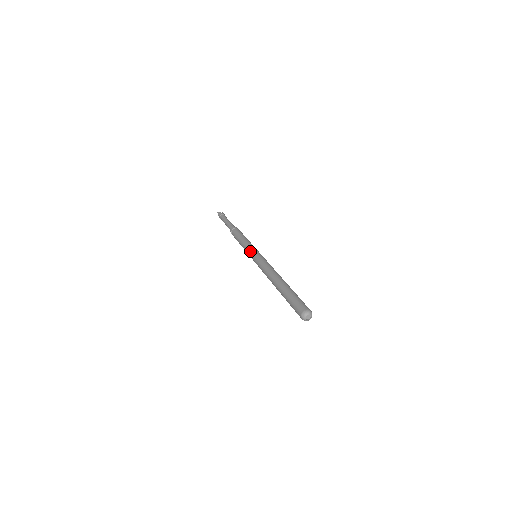
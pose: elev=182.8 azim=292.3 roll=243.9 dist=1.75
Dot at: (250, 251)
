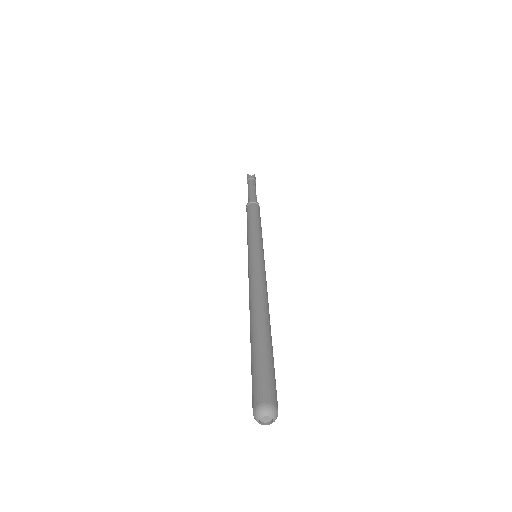
Dot at: (248, 247)
